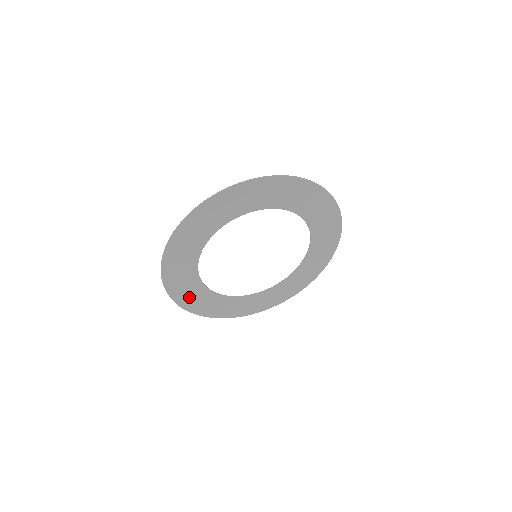
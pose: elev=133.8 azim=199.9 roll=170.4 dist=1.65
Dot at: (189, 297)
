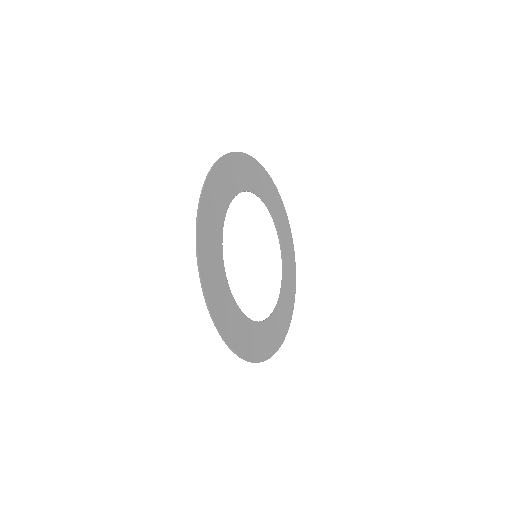
Dot at: (210, 211)
